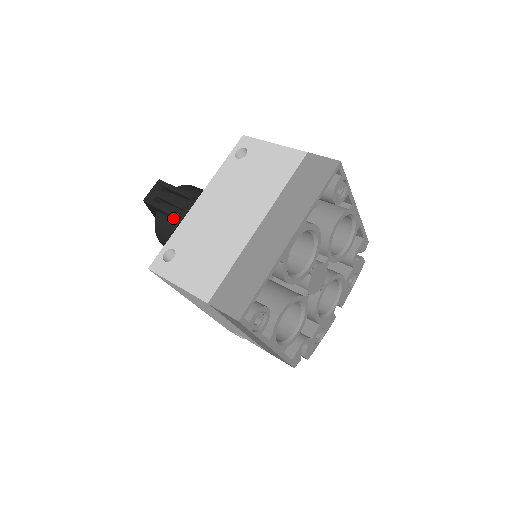
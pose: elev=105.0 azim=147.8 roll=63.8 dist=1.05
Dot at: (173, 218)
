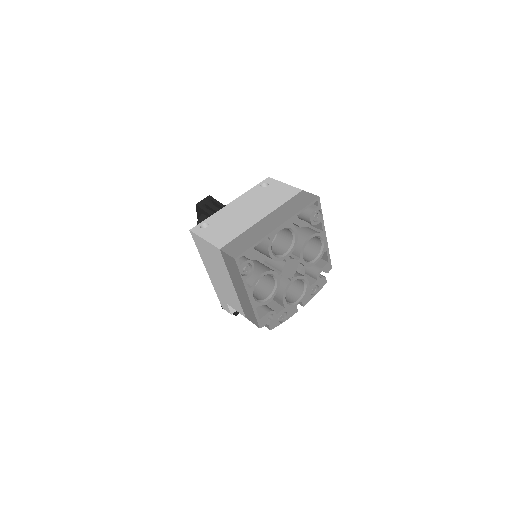
Dot at: occluded
